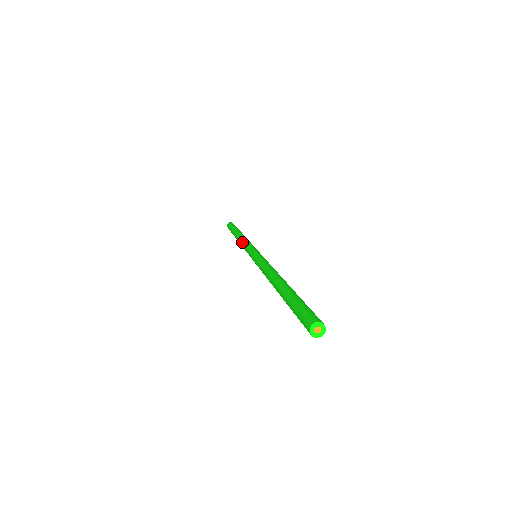
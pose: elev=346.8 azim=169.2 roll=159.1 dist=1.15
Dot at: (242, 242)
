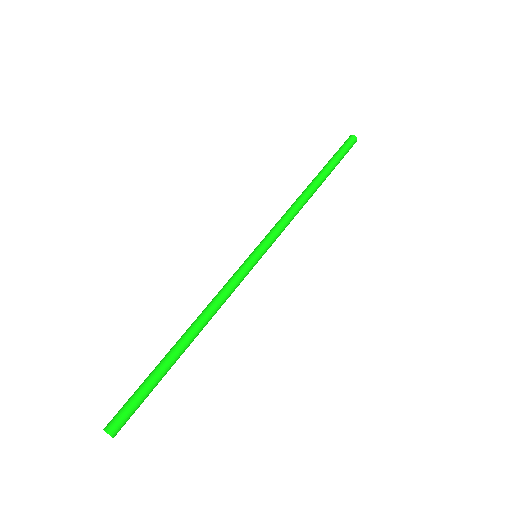
Dot at: (289, 212)
